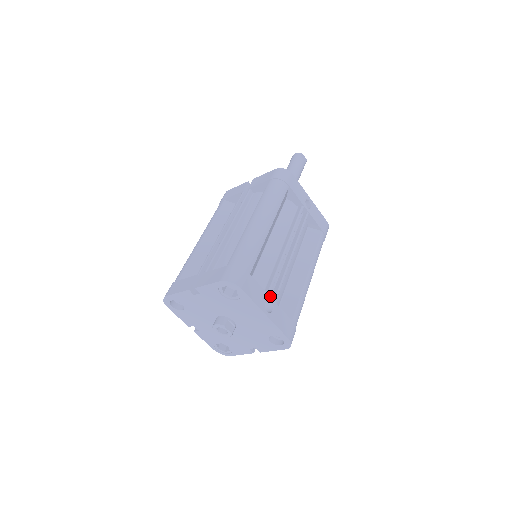
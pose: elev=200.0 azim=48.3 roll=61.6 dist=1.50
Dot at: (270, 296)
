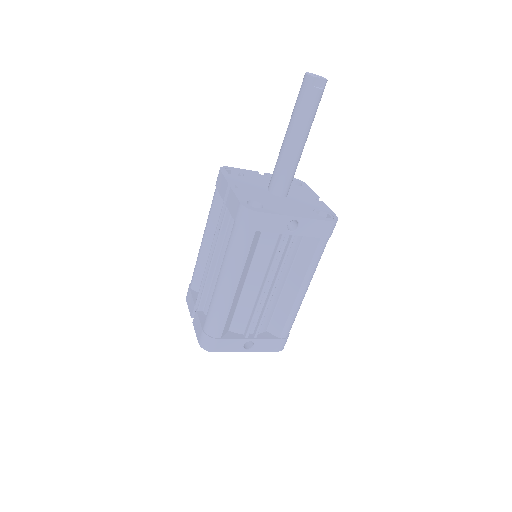
Dot at: (253, 329)
